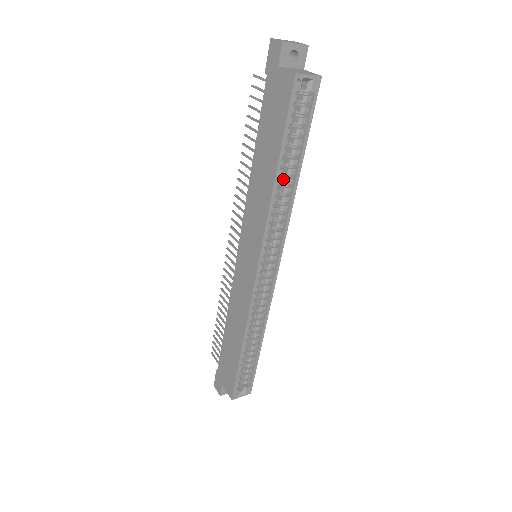
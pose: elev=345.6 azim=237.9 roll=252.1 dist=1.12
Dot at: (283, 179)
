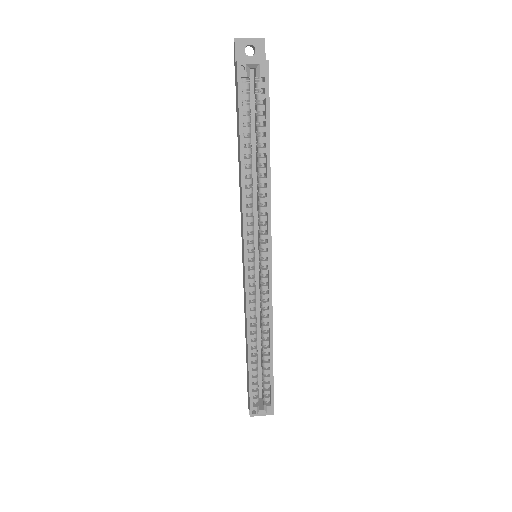
Dot at: (257, 170)
